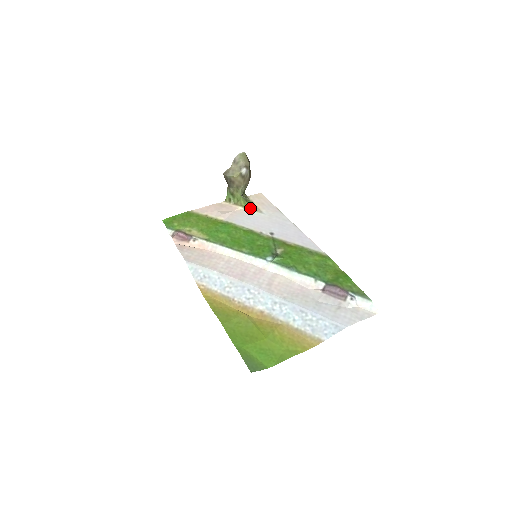
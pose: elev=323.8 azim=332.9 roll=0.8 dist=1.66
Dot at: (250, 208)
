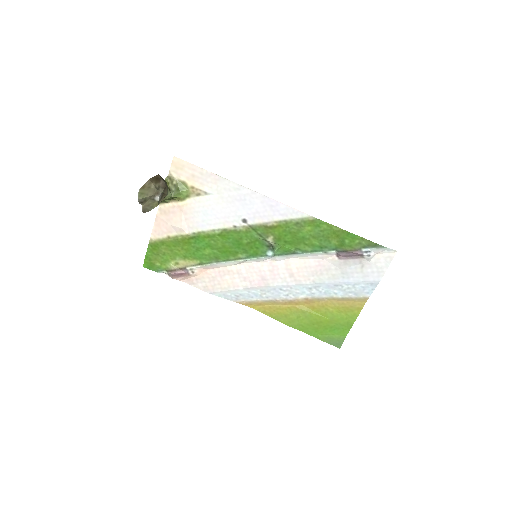
Dot at: (191, 195)
